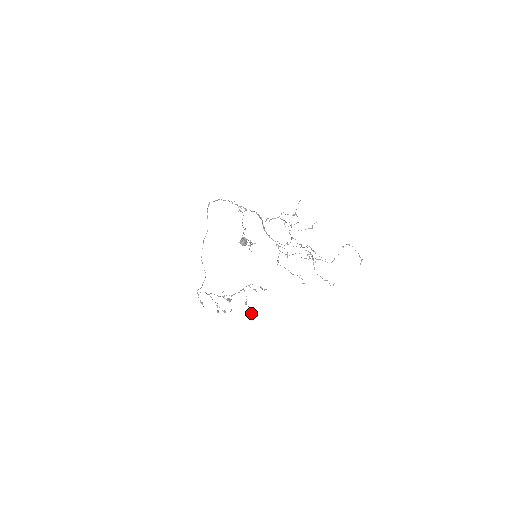
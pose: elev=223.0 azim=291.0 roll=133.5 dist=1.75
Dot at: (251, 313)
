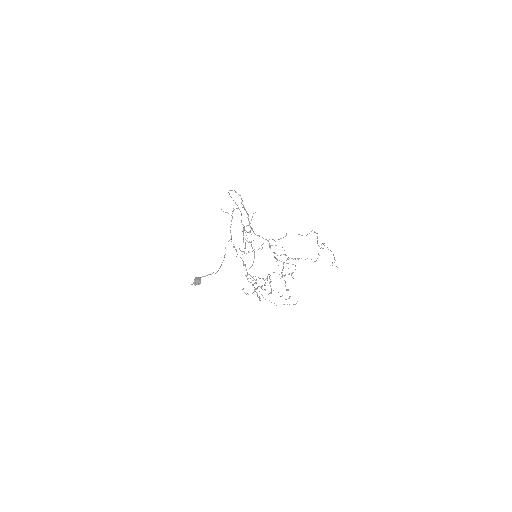
Dot at: occluded
